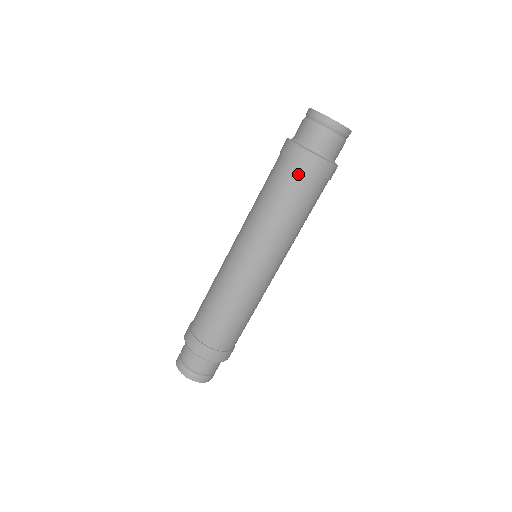
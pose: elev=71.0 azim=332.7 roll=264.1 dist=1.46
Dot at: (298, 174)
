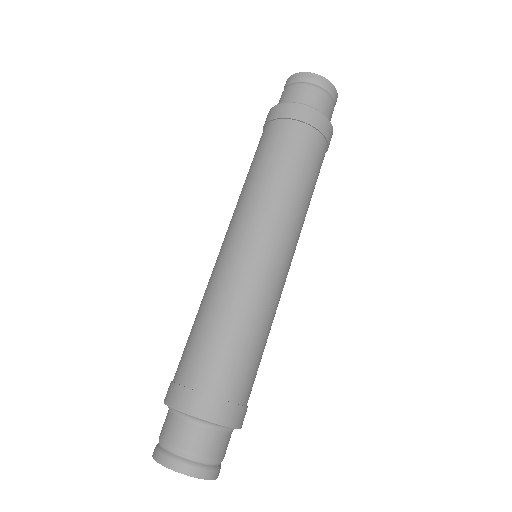
Dot at: (306, 134)
